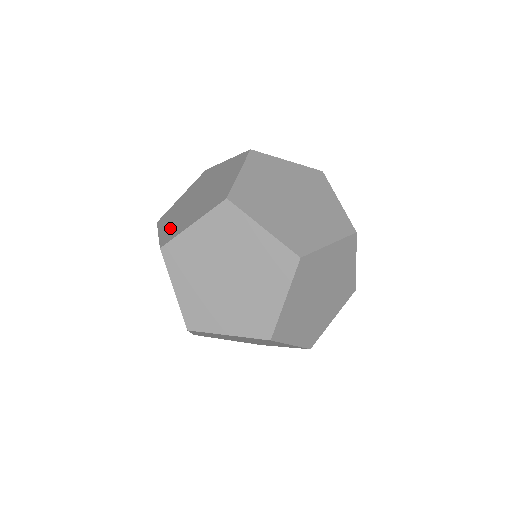
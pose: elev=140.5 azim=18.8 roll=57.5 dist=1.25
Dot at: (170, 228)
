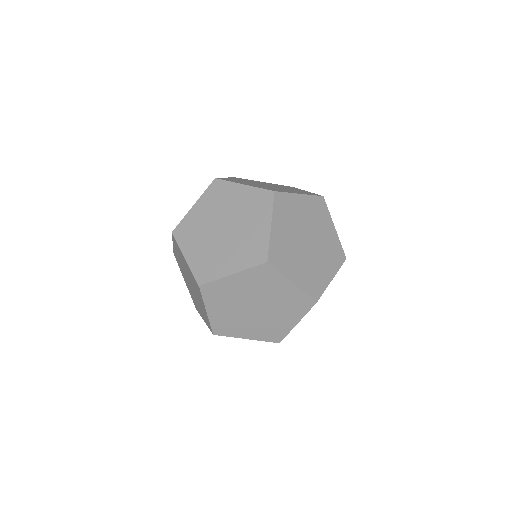
Dot at: occluded
